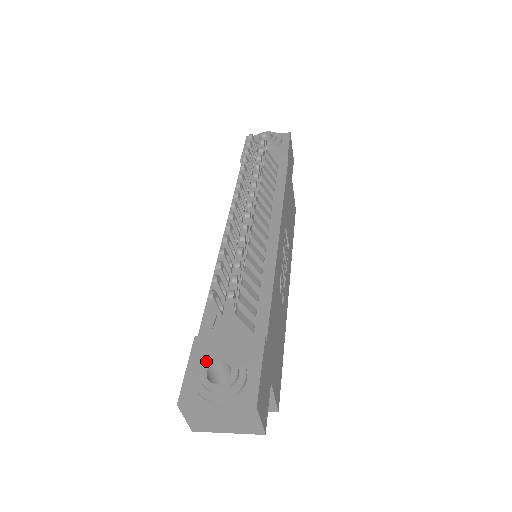
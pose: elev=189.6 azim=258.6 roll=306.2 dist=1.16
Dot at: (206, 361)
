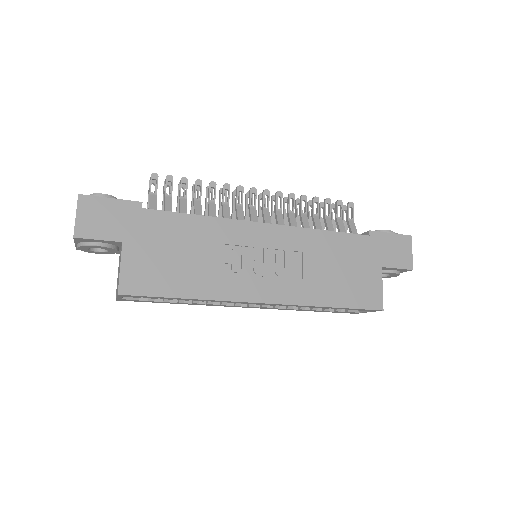
Dot at: occluded
